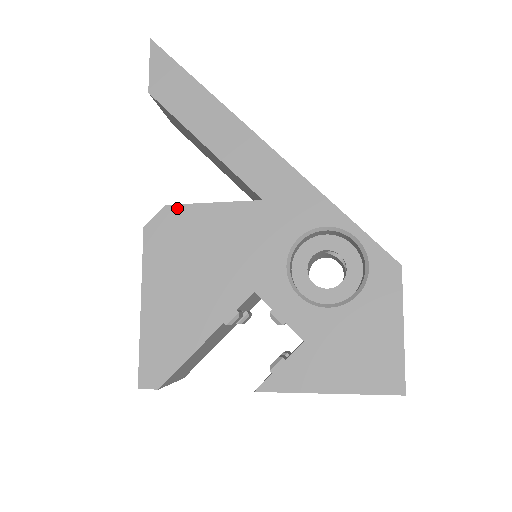
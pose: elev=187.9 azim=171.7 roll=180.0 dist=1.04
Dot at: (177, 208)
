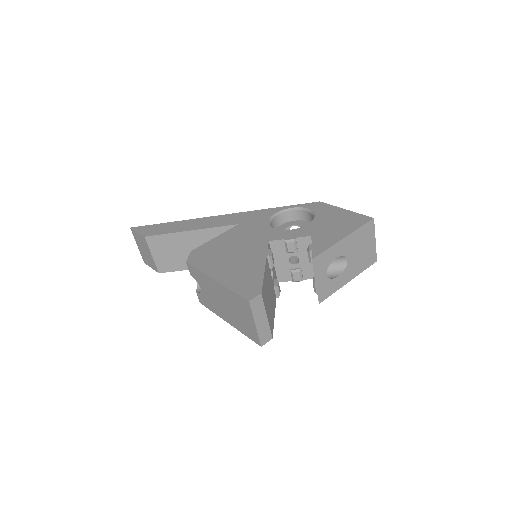
Dot at: (198, 248)
